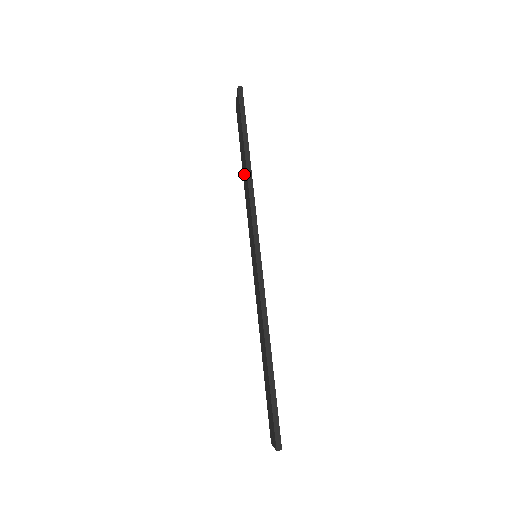
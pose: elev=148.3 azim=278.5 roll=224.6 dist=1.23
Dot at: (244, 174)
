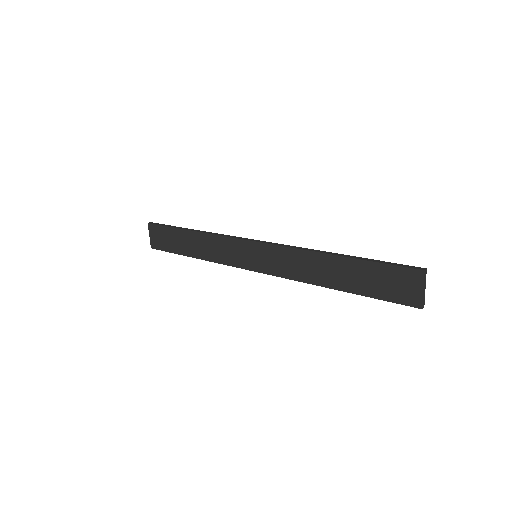
Dot at: (196, 248)
